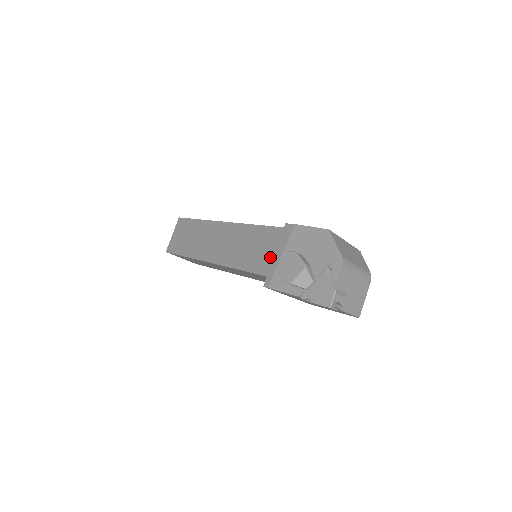
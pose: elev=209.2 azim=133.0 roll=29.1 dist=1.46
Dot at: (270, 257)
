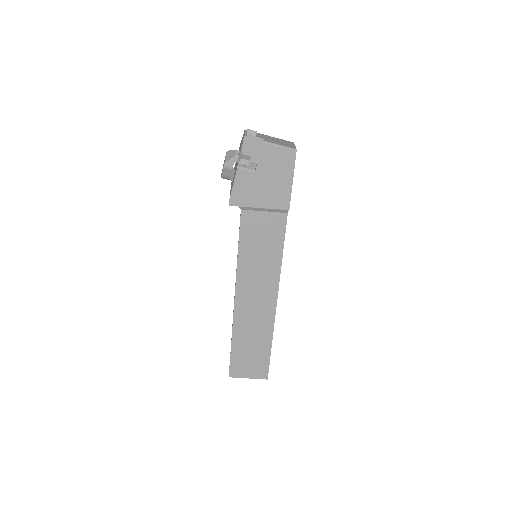
Dot at: occluded
